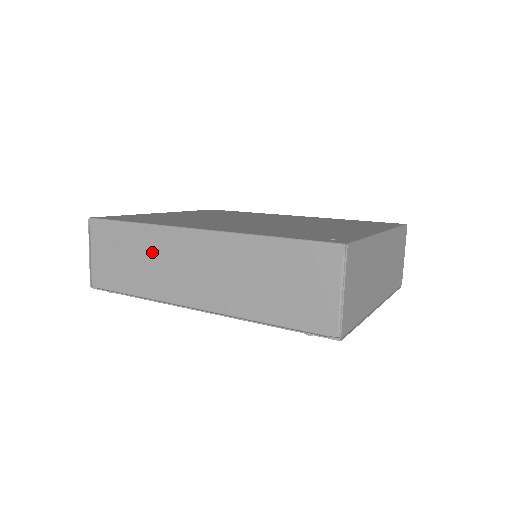
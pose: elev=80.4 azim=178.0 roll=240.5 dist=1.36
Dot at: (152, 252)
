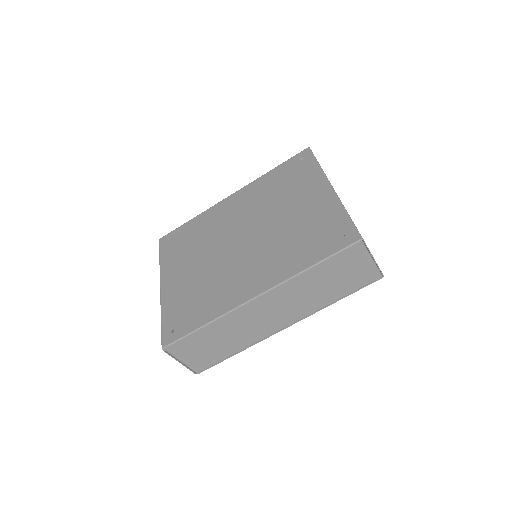
Dot at: (232, 328)
